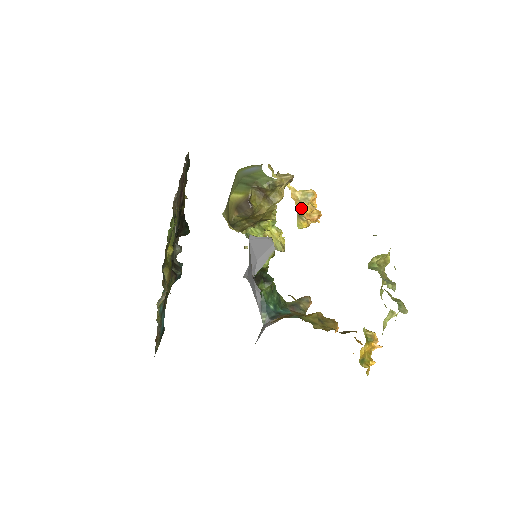
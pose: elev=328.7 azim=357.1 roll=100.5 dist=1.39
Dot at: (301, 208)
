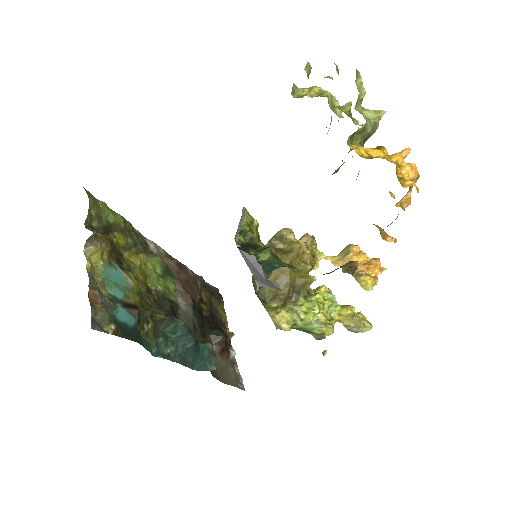
Dot at: occluded
